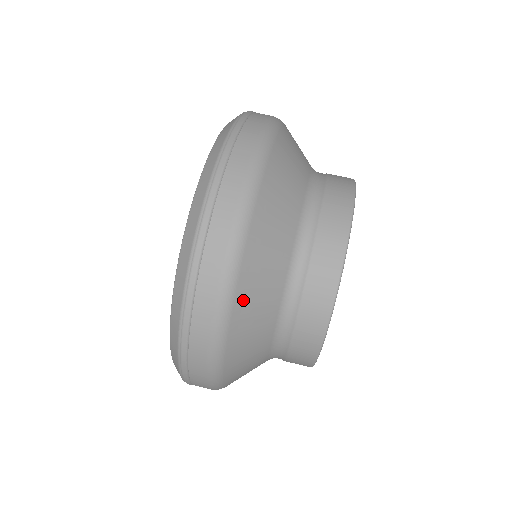
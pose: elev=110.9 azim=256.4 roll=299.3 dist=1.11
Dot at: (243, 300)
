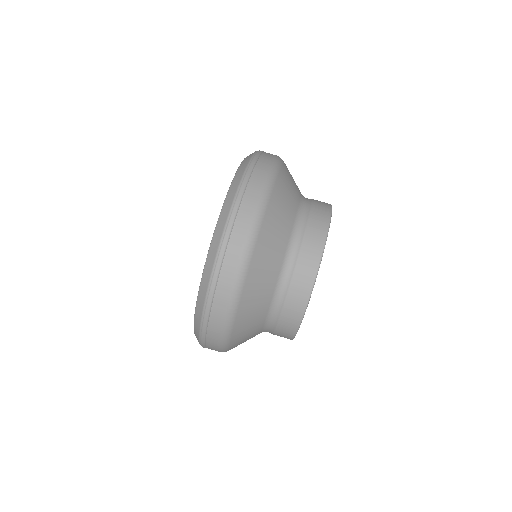
Dot at: occluded
